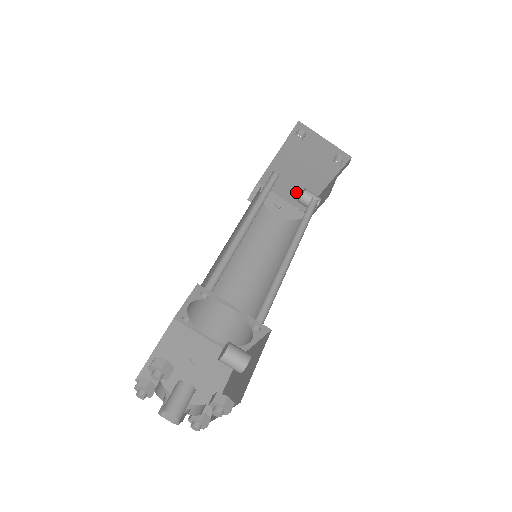
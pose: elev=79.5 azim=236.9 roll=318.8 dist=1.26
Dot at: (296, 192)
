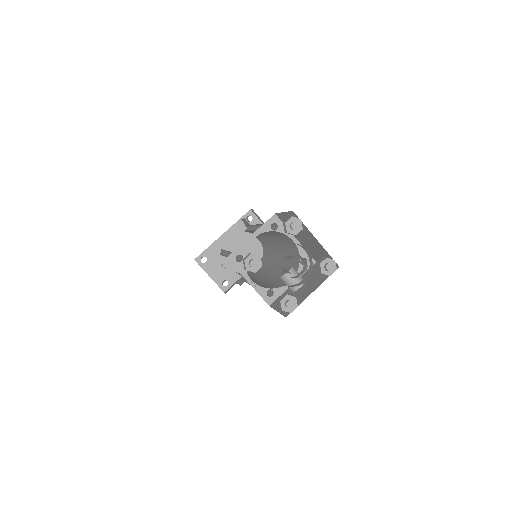
Dot at: (230, 267)
